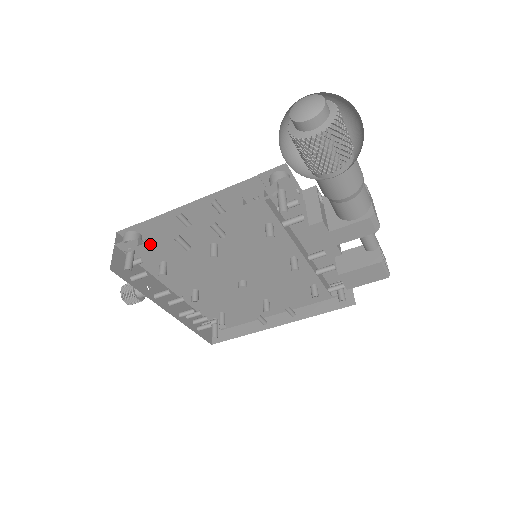
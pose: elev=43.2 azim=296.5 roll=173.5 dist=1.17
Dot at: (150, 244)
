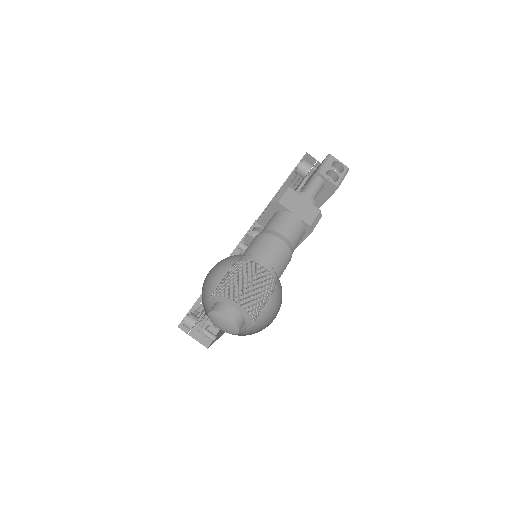
Dot at: occluded
